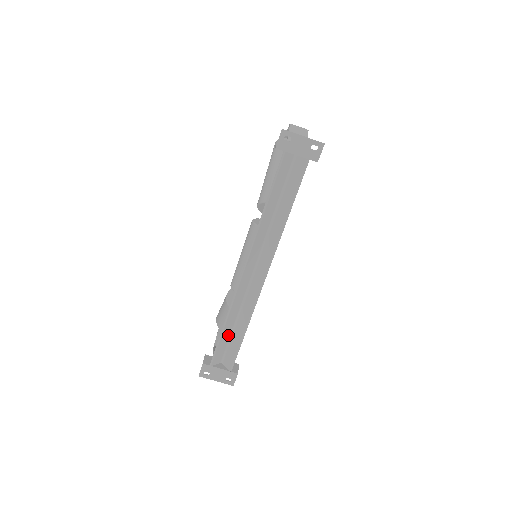
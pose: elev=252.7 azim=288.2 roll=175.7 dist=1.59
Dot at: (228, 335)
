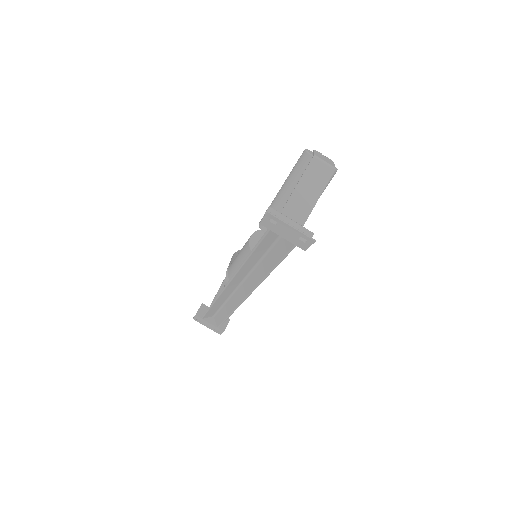
Dot at: (217, 307)
